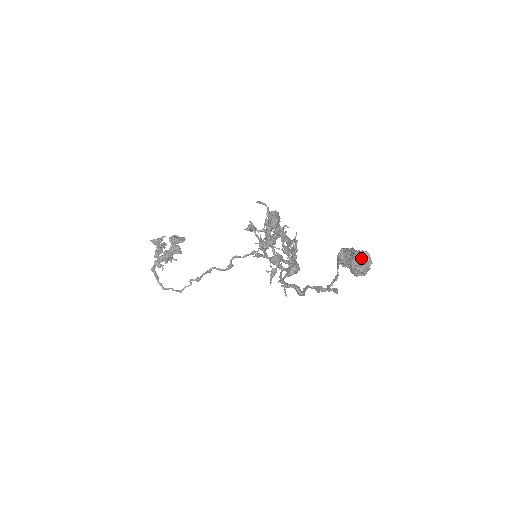
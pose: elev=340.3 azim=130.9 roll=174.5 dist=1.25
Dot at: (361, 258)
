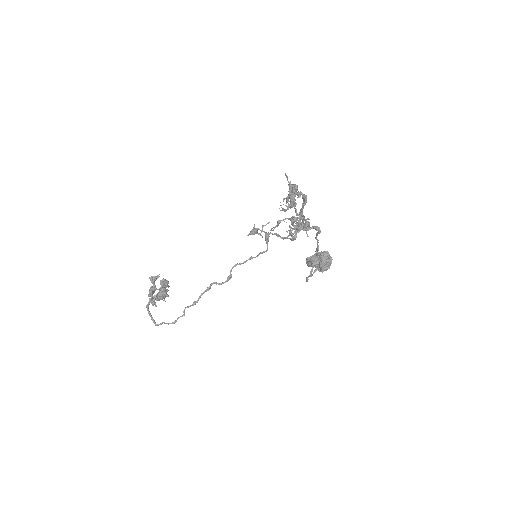
Dot at: (325, 255)
